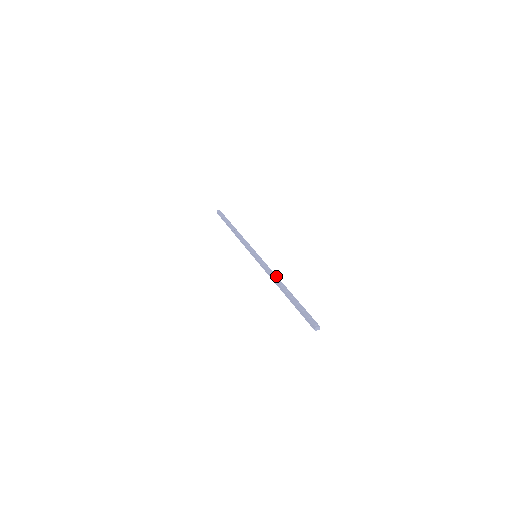
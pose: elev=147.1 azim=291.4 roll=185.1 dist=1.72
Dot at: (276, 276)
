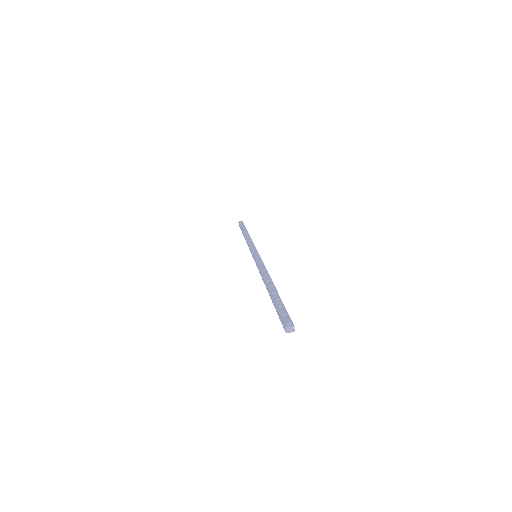
Dot at: (267, 272)
